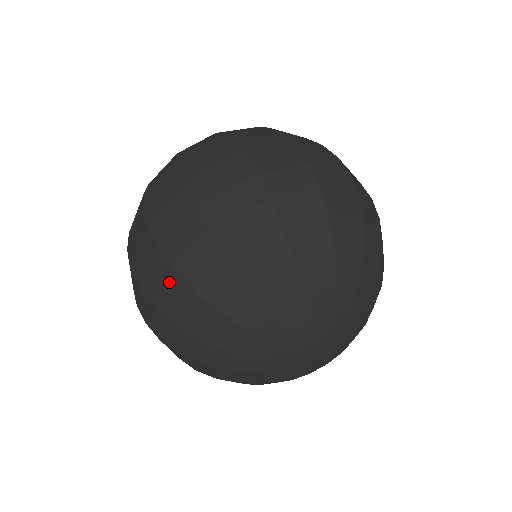
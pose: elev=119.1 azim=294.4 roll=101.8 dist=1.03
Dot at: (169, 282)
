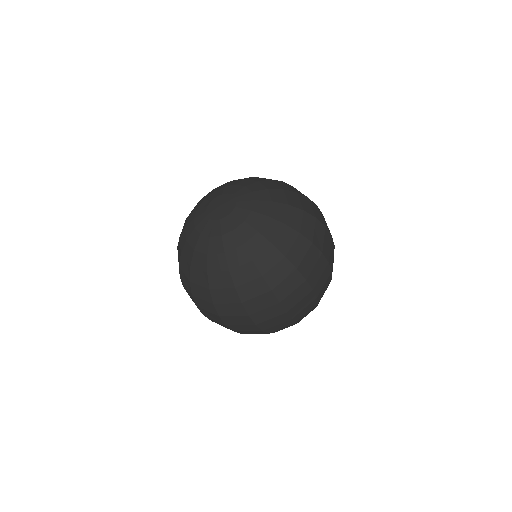
Dot at: occluded
